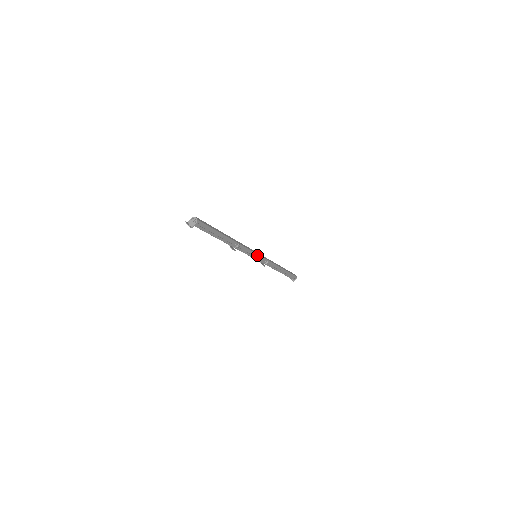
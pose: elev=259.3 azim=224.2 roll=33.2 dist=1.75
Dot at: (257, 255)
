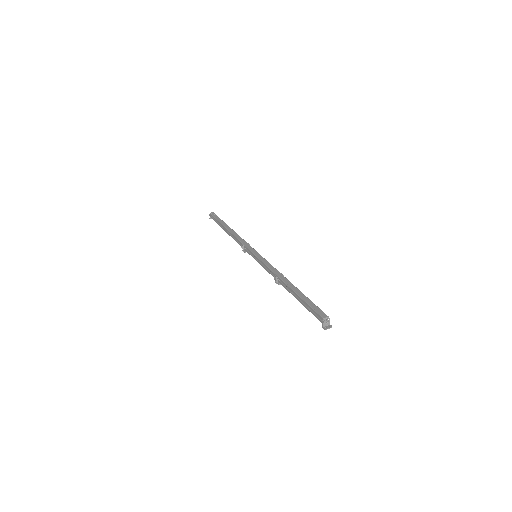
Dot at: (259, 255)
